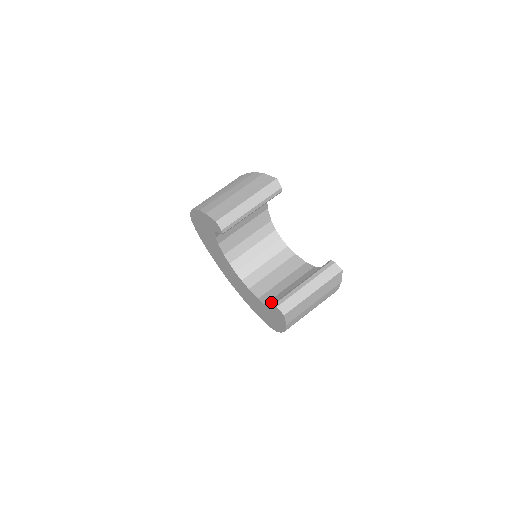
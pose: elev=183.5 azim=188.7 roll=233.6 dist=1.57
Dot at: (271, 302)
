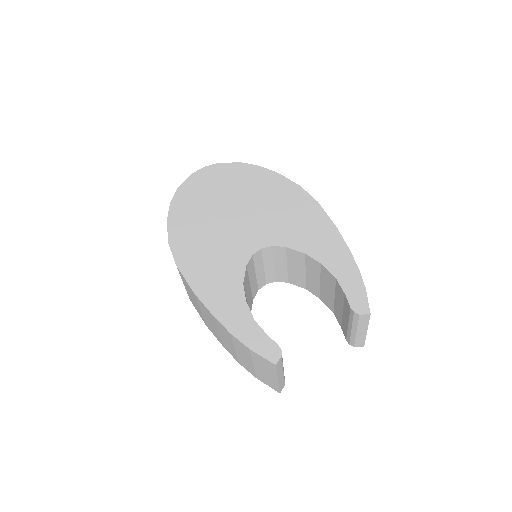
Dot at: (325, 302)
